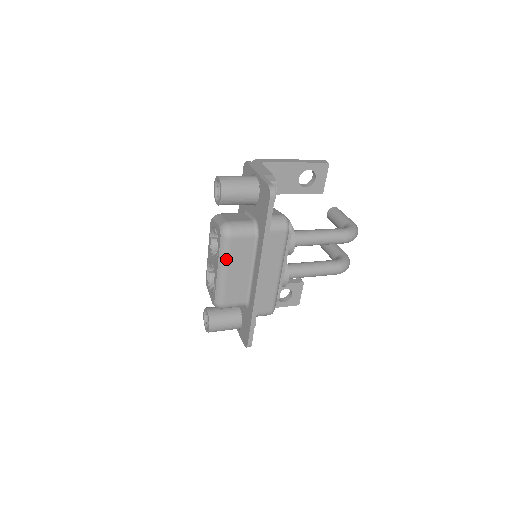
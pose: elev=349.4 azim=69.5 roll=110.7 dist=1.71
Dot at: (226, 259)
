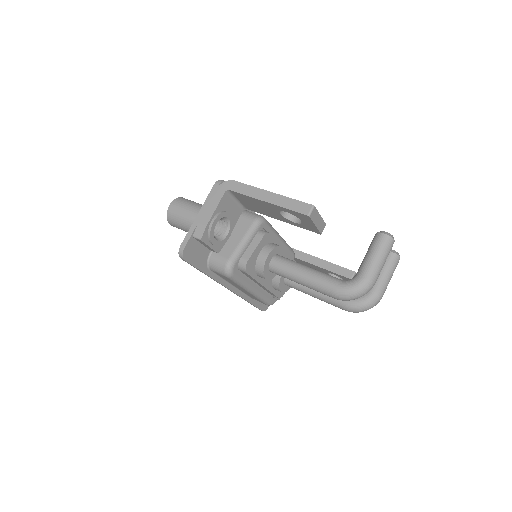
Dot at: occluded
